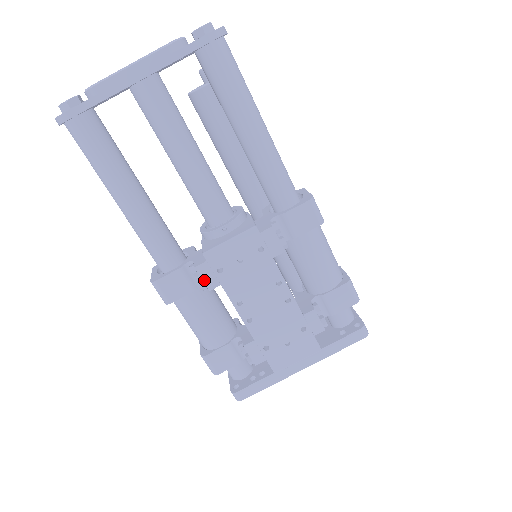
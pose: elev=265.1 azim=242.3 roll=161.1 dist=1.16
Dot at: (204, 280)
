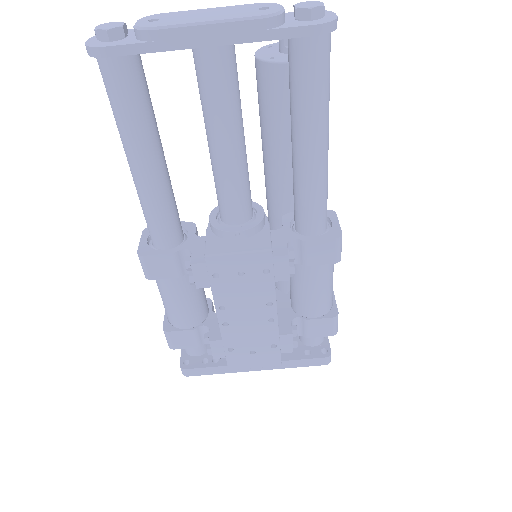
Dot at: (195, 278)
